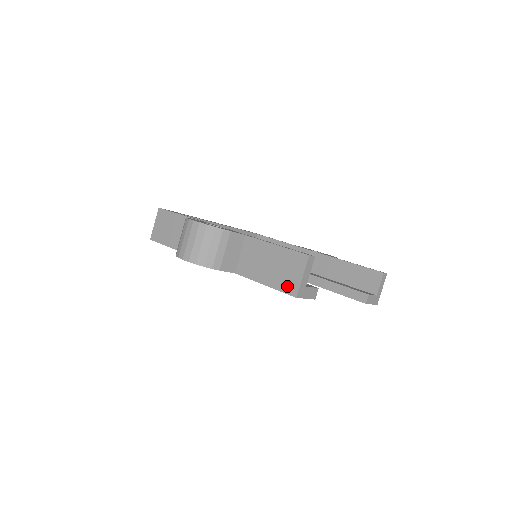
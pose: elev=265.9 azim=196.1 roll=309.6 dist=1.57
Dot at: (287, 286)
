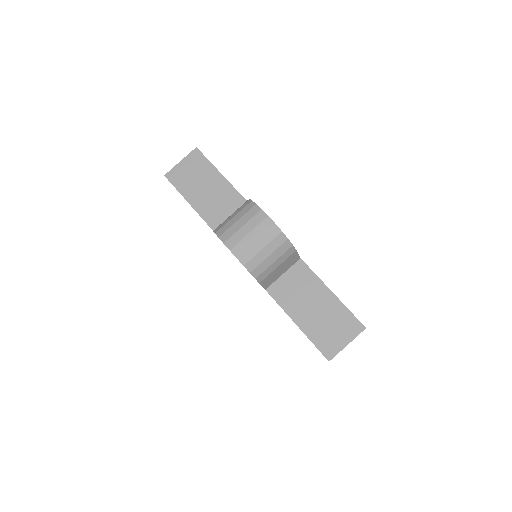
Dot at: (324, 343)
